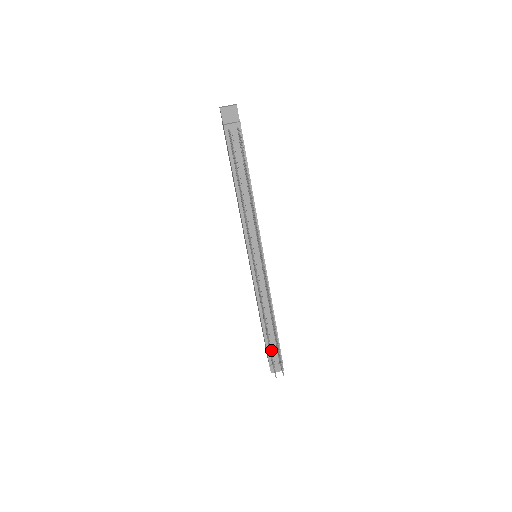
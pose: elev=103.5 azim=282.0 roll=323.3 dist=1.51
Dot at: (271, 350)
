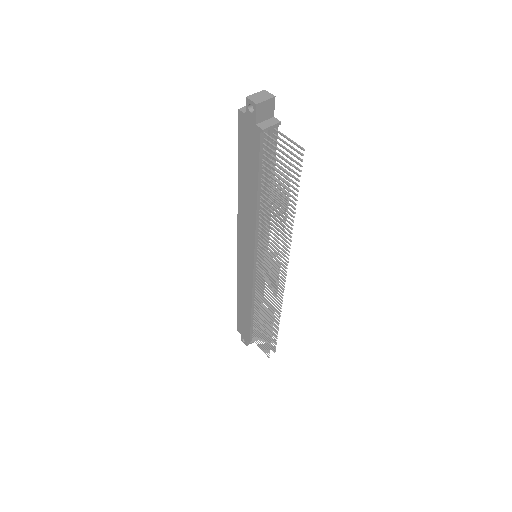
Dot at: occluded
